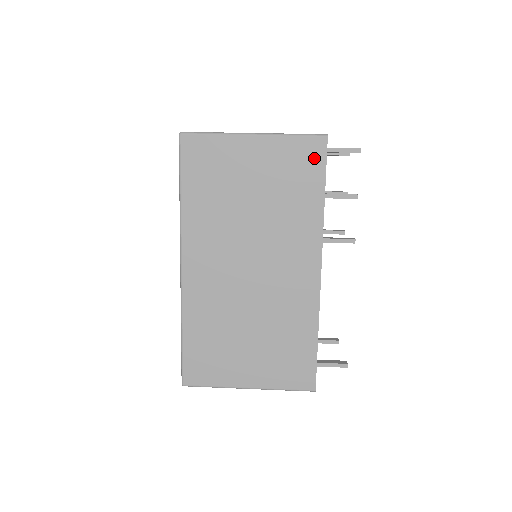
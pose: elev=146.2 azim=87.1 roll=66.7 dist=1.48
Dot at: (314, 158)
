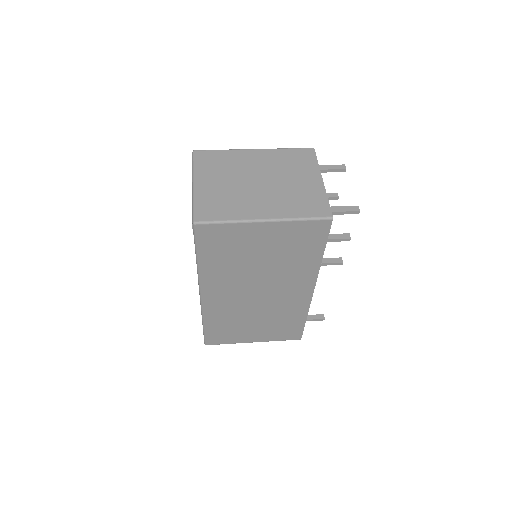
Dot at: (318, 233)
